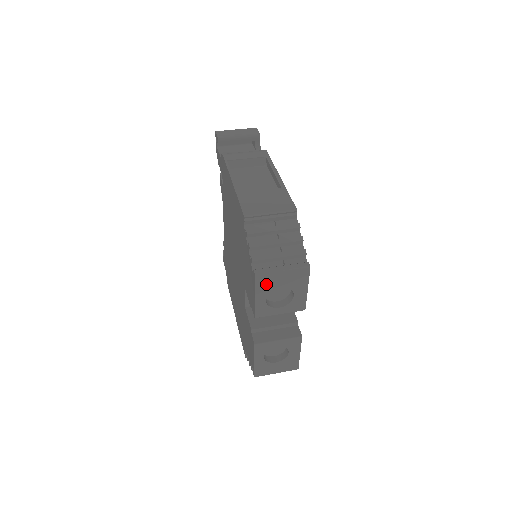
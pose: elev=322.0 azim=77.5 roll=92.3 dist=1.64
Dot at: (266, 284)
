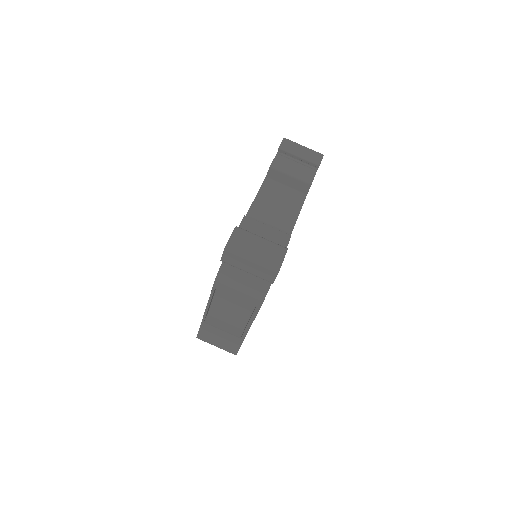
Dot at: occluded
